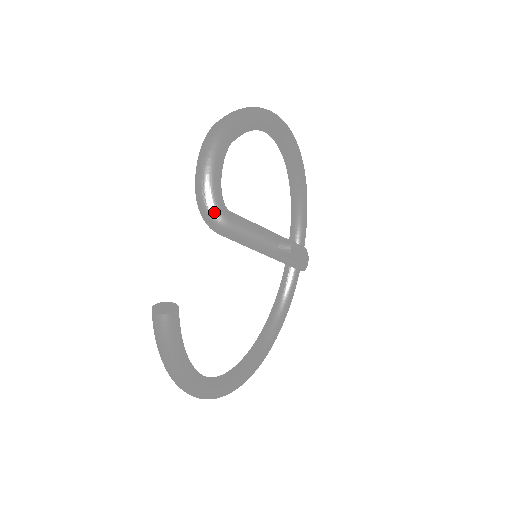
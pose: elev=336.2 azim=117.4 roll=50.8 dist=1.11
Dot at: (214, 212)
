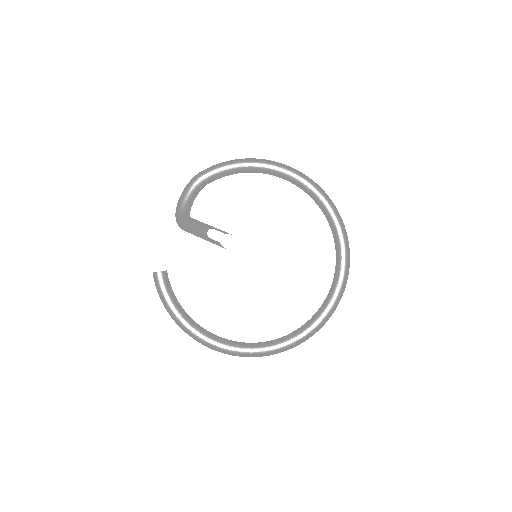
Dot at: (177, 218)
